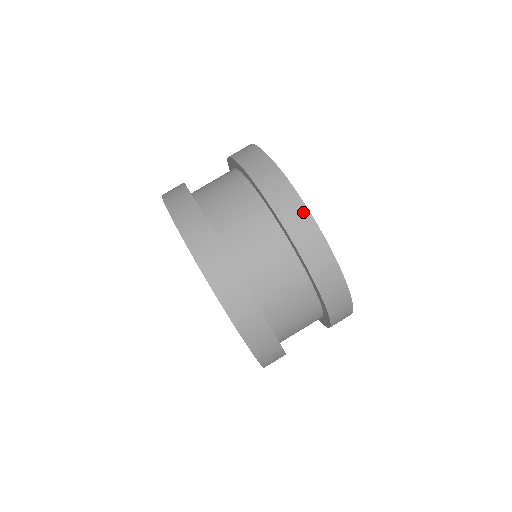
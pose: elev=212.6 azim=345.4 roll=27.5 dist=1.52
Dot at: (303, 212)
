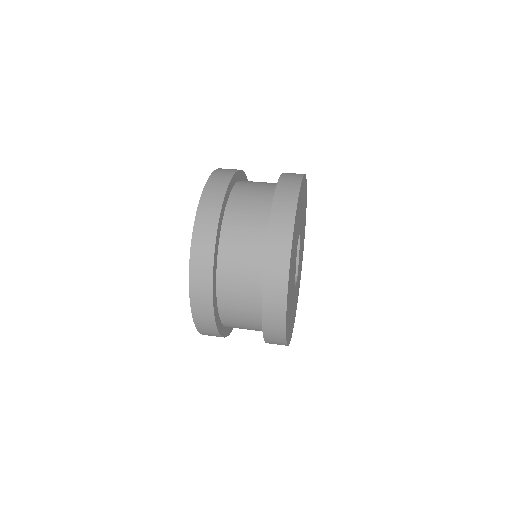
Dot at: (282, 338)
